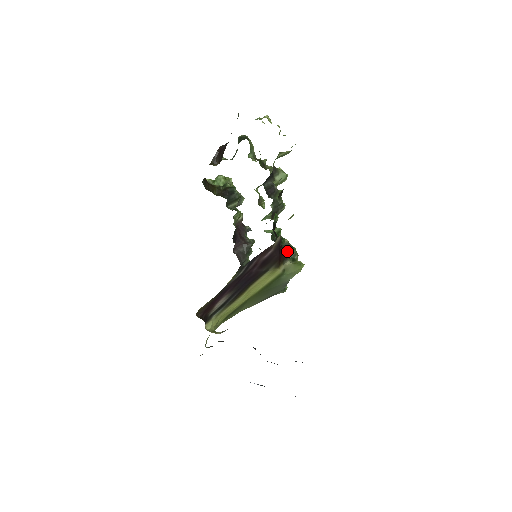
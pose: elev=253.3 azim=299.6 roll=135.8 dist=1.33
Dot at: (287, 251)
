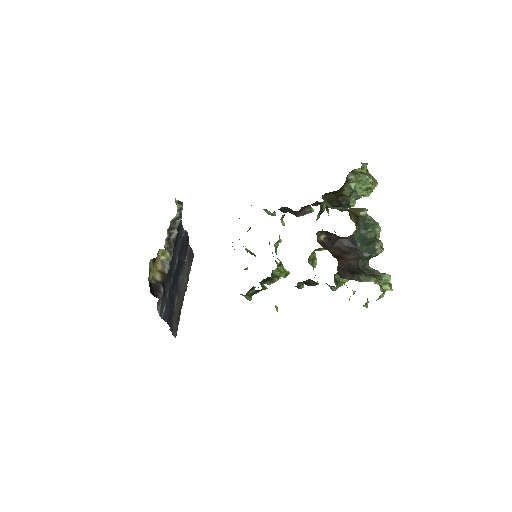
Dot at: (267, 281)
